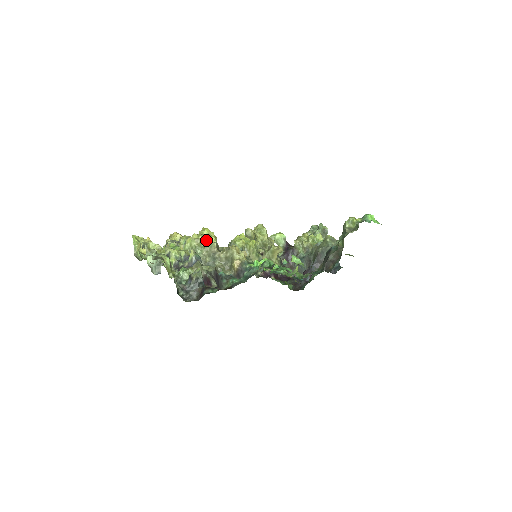
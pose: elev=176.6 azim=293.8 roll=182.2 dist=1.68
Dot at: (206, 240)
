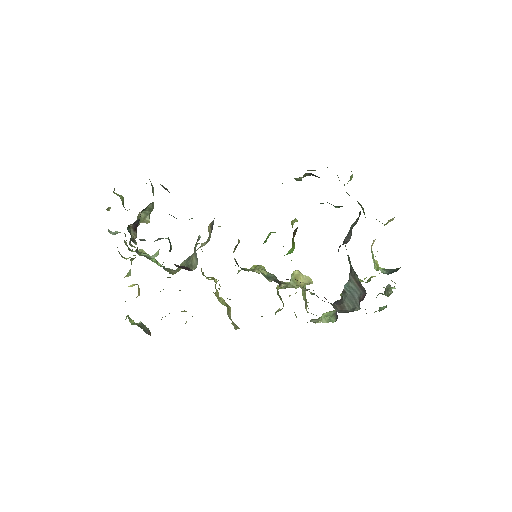
Dot at: occluded
